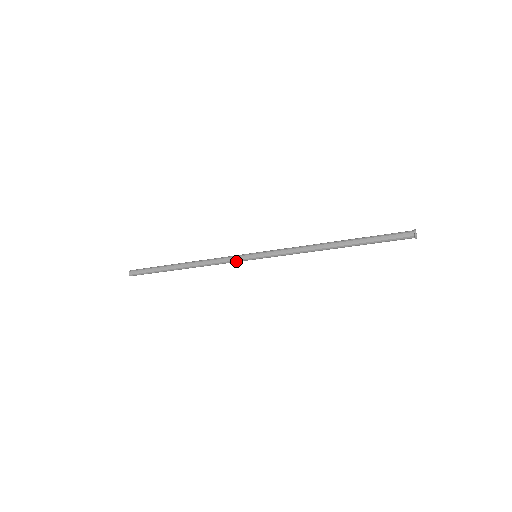
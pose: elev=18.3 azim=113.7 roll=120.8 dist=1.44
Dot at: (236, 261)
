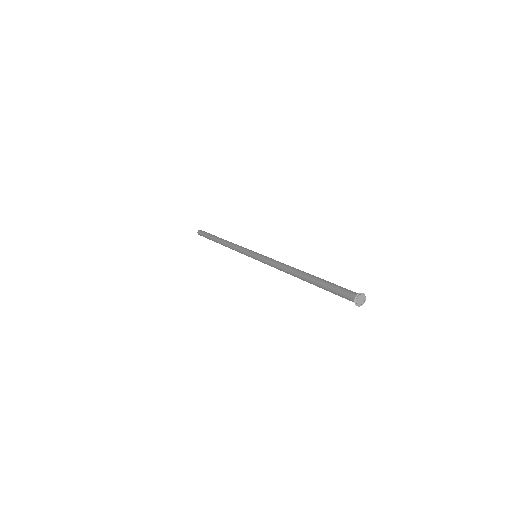
Dot at: (244, 254)
